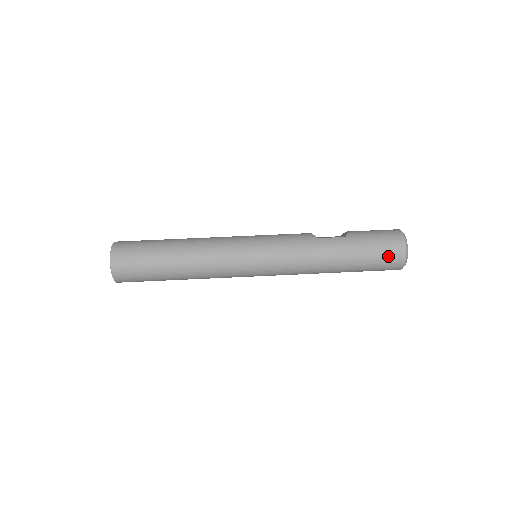
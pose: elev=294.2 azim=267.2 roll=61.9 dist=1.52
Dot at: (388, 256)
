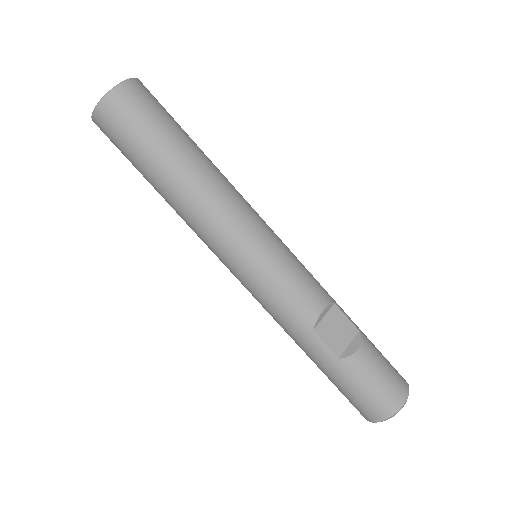
Dot at: (353, 404)
